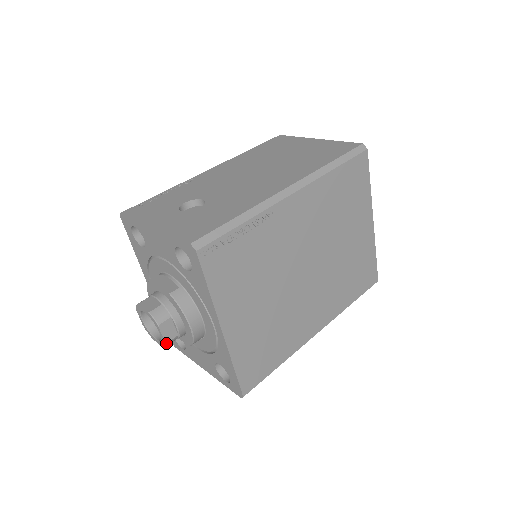
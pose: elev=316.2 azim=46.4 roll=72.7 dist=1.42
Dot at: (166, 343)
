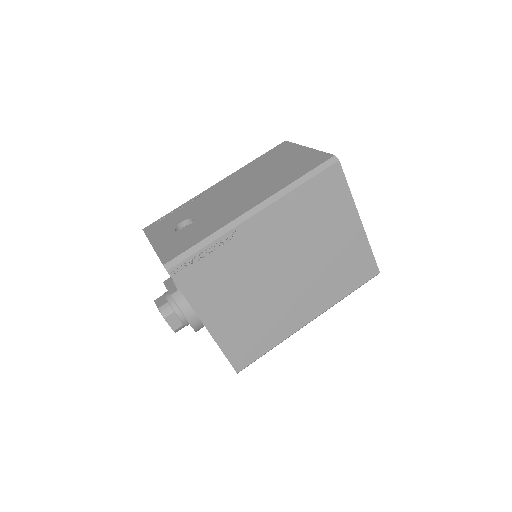
Dot at: (174, 331)
